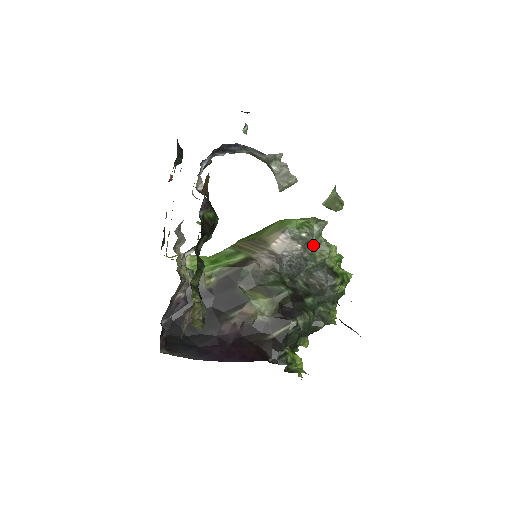
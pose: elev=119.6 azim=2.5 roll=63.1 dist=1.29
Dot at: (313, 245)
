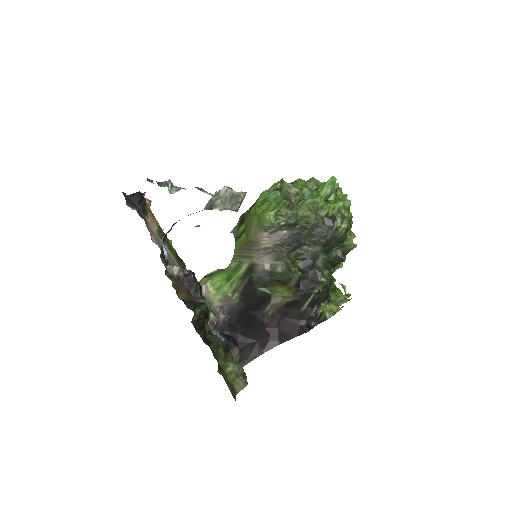
Dot at: (296, 223)
